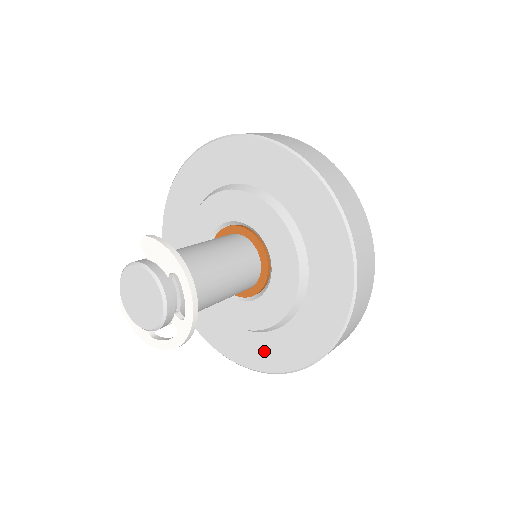
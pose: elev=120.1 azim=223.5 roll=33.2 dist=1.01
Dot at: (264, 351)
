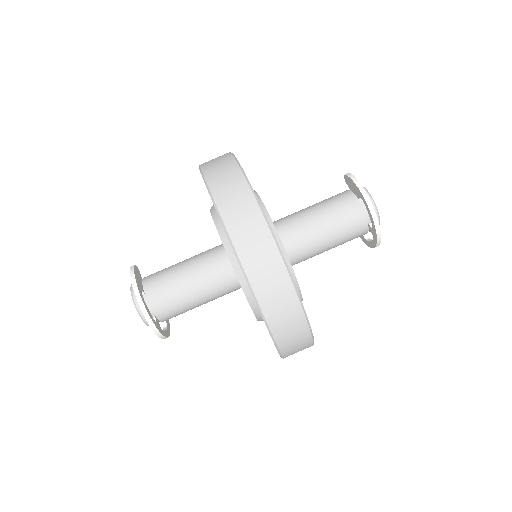
Dot at: occluded
